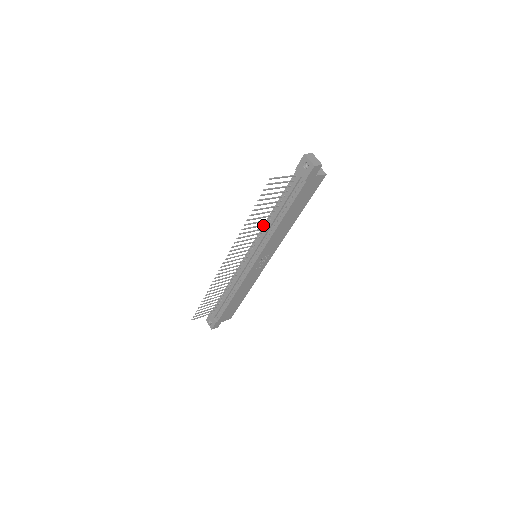
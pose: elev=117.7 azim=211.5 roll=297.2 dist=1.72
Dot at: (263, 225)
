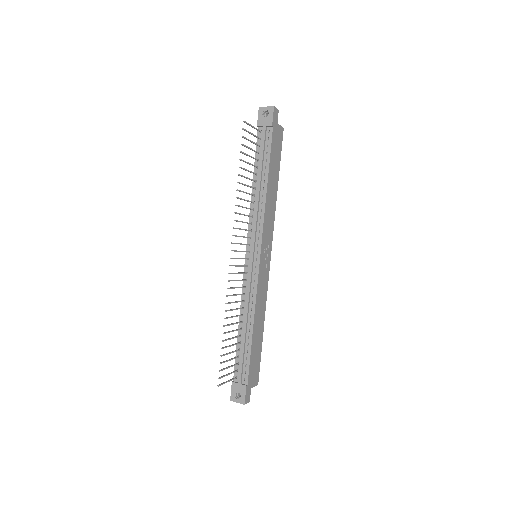
Dot at: (251, 202)
